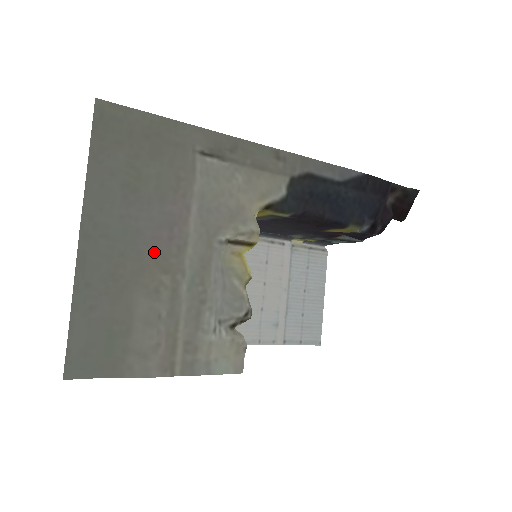
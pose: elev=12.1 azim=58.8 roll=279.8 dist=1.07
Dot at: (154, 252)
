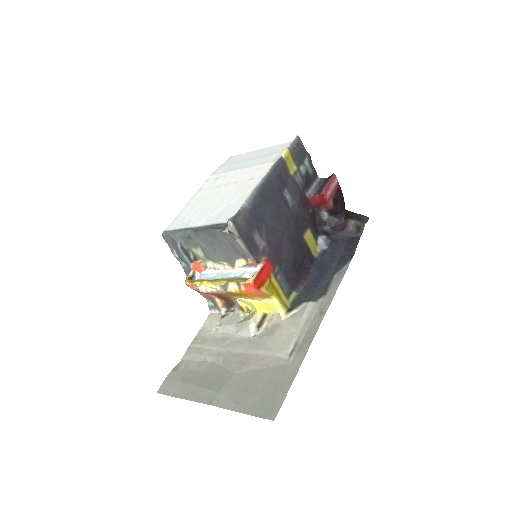
Dot at: (228, 369)
